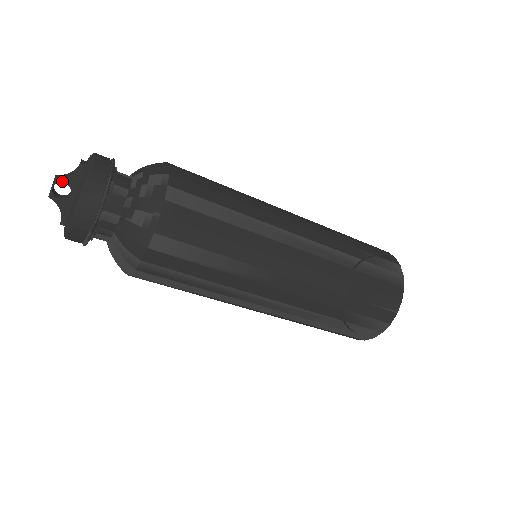
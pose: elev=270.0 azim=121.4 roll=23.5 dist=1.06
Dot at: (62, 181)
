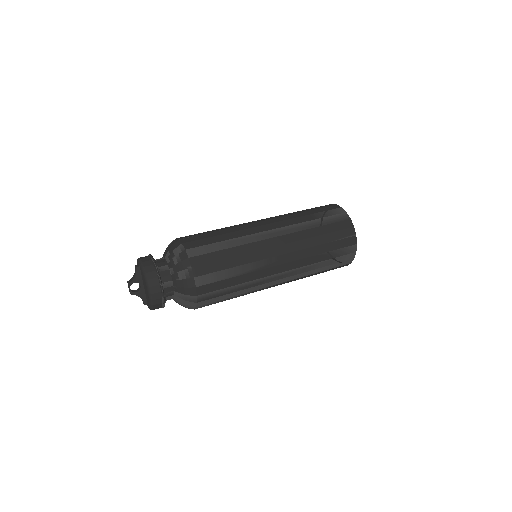
Dot at: (133, 282)
